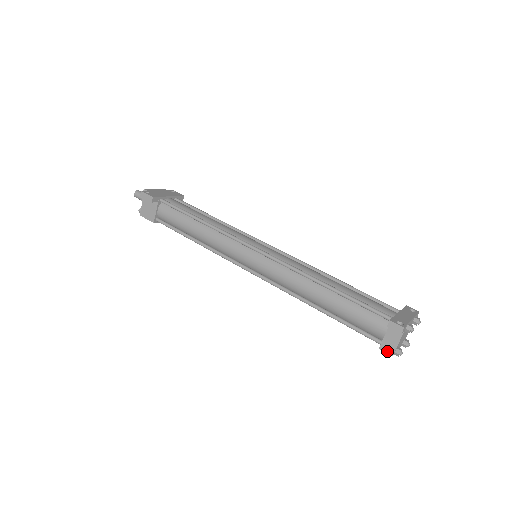
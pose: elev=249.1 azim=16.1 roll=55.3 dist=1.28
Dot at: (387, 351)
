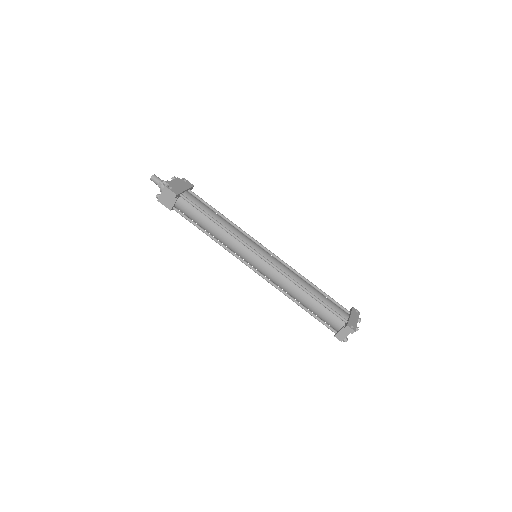
Dot at: (339, 339)
